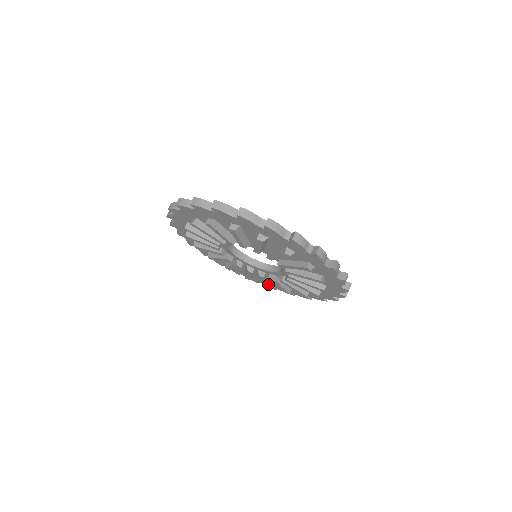
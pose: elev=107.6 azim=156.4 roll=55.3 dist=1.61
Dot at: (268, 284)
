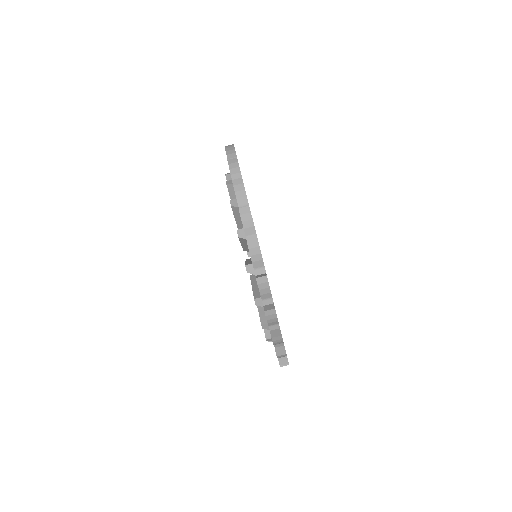
Dot at: occluded
